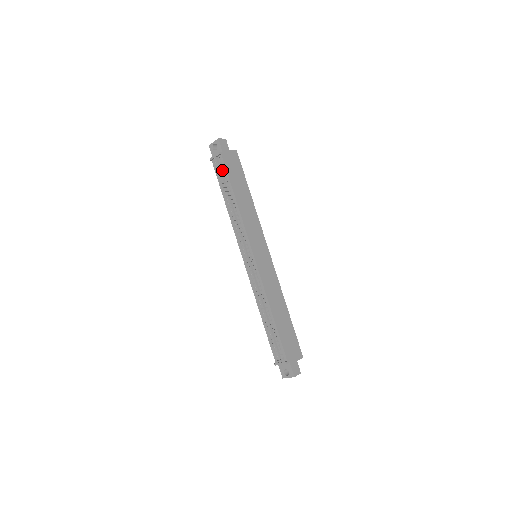
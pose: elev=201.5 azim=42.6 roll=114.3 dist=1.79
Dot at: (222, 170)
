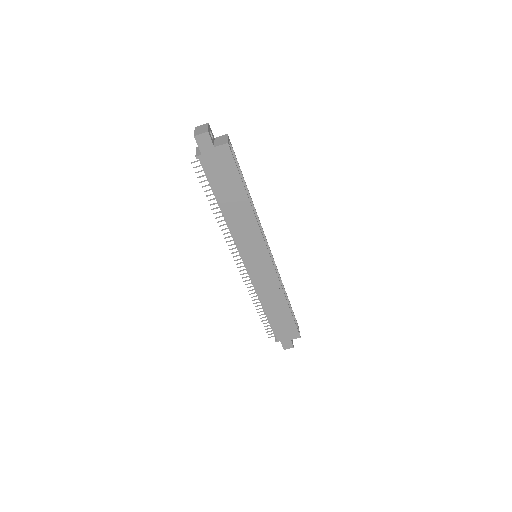
Dot at: (204, 175)
